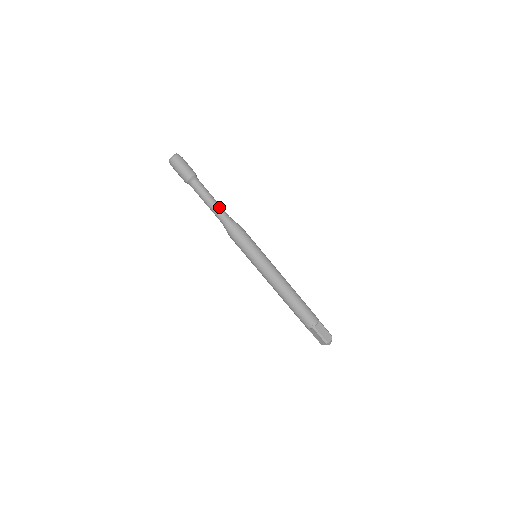
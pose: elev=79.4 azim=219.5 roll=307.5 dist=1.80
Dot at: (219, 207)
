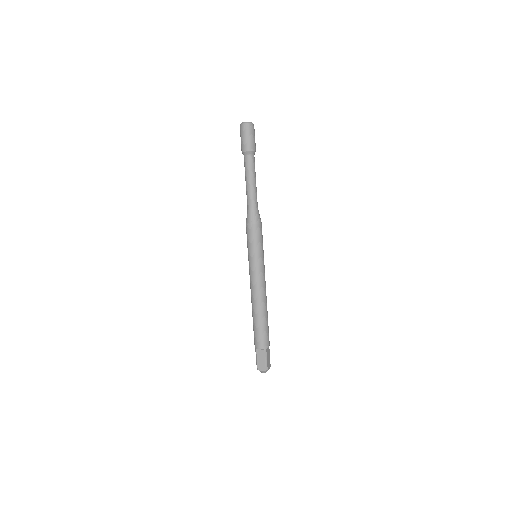
Dot at: occluded
